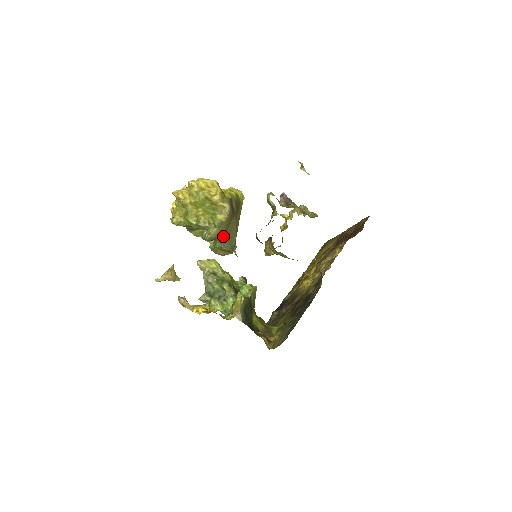
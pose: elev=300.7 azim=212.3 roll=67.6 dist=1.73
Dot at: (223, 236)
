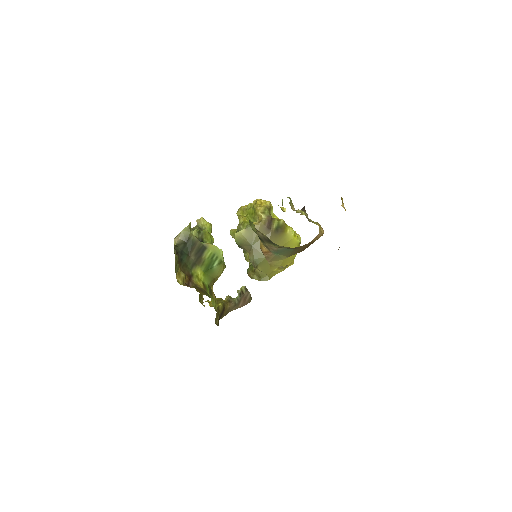
Dot at: (250, 244)
